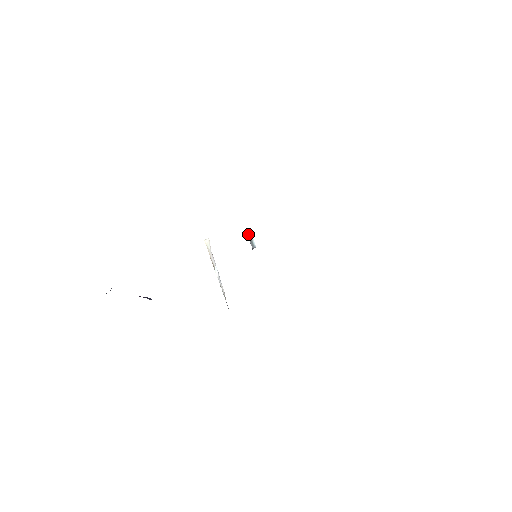
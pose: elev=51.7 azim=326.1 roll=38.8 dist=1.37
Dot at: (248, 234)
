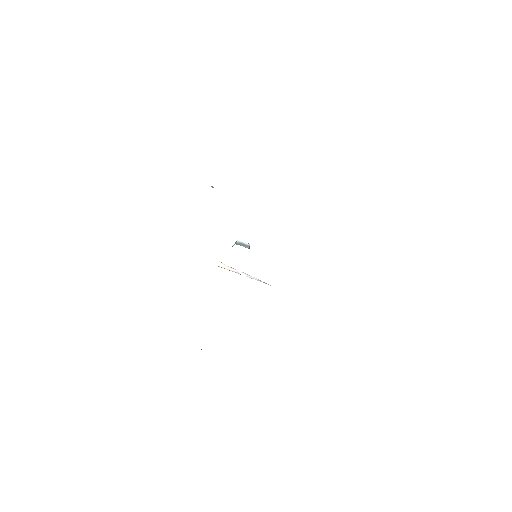
Dot at: (238, 244)
